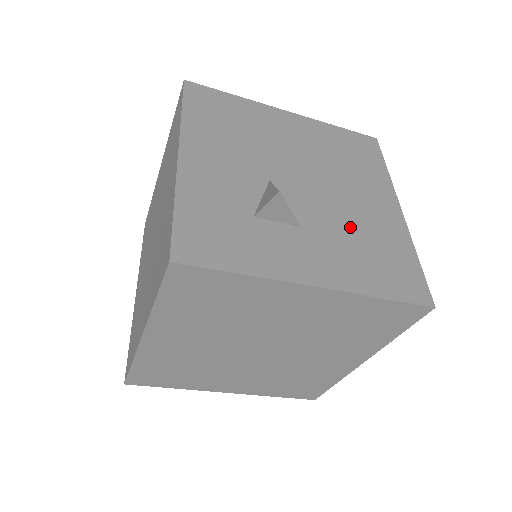
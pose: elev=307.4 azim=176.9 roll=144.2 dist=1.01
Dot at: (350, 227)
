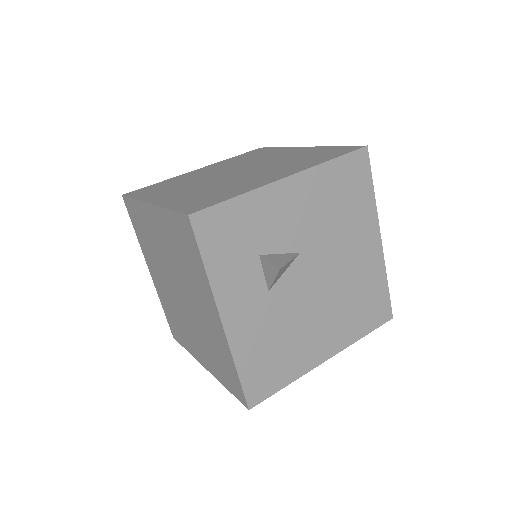
Dot at: (289, 327)
